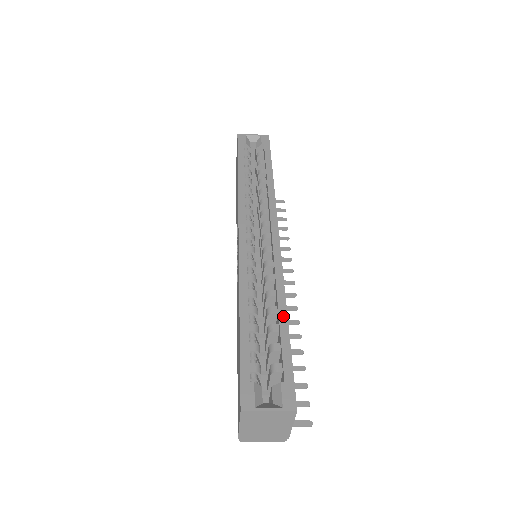
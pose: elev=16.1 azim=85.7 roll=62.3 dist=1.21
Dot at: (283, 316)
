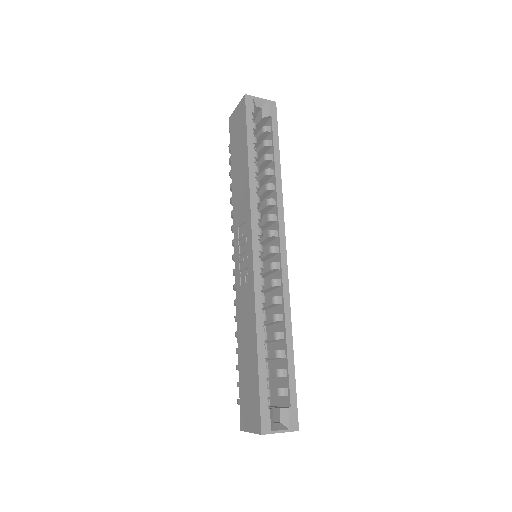
Dot at: (290, 344)
